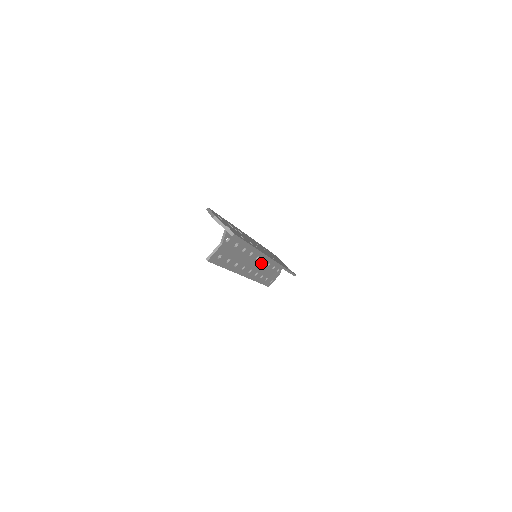
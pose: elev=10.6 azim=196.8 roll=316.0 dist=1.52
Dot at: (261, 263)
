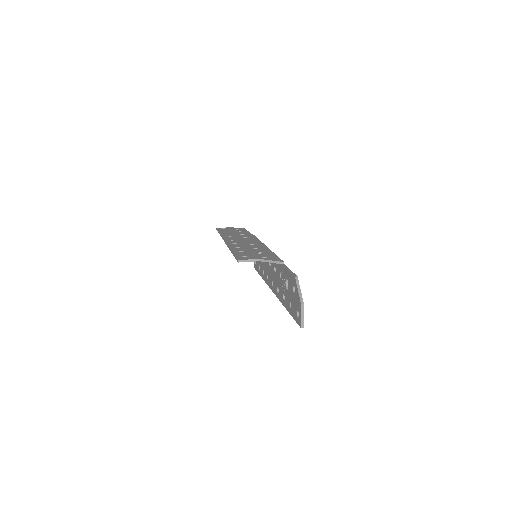
Dot at: occluded
